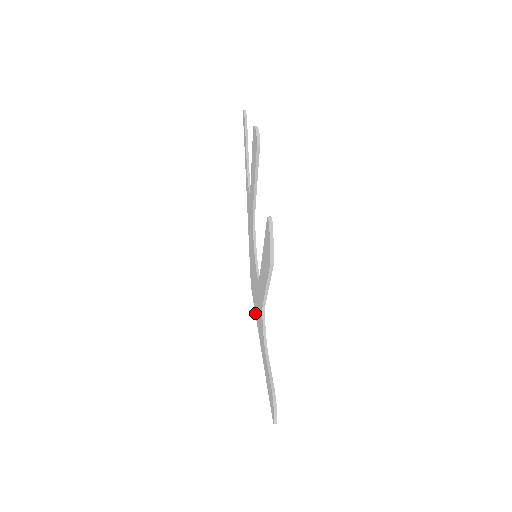
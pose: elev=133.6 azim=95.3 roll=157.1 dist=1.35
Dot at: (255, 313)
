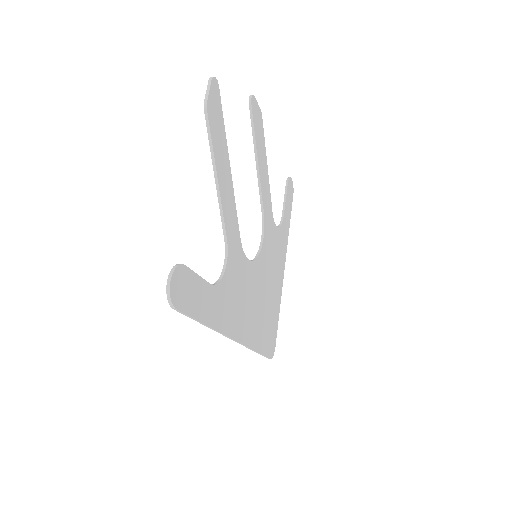
Dot at: occluded
